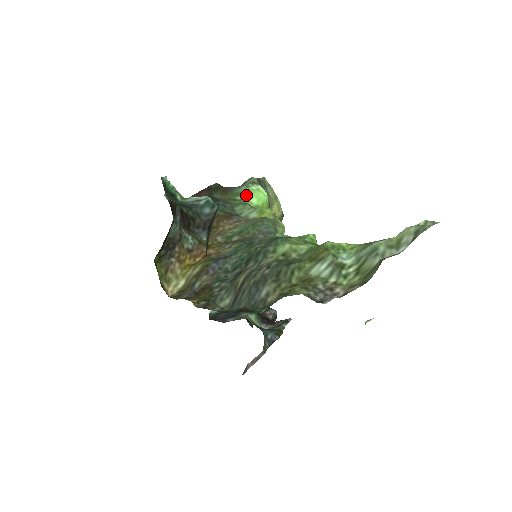
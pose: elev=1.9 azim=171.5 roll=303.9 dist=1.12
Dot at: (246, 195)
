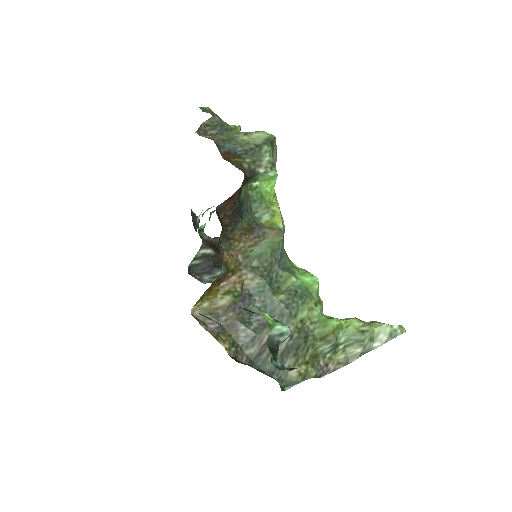
Dot at: (262, 180)
